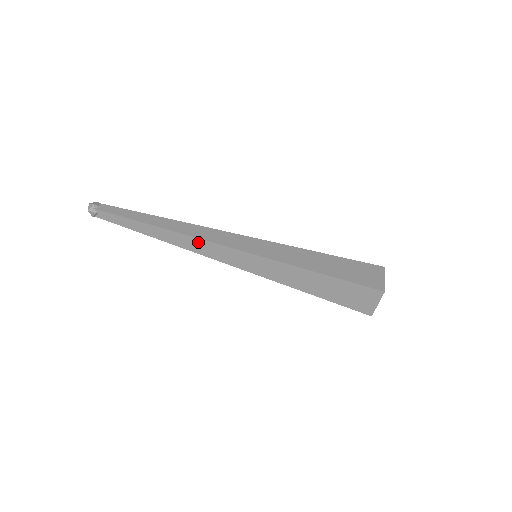
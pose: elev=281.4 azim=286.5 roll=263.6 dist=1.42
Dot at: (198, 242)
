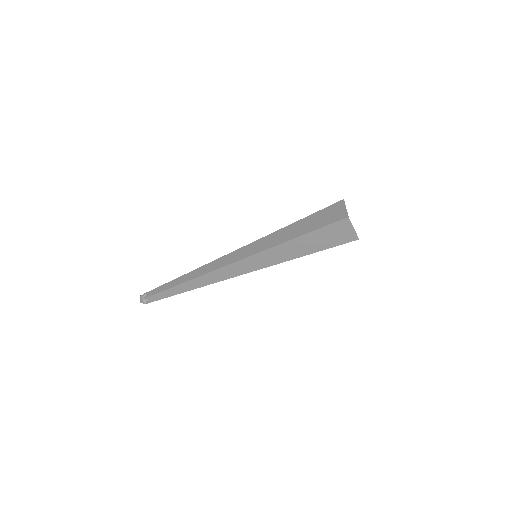
Dot at: occluded
